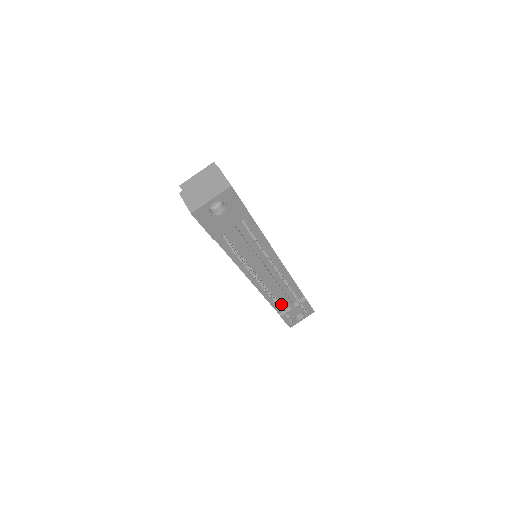
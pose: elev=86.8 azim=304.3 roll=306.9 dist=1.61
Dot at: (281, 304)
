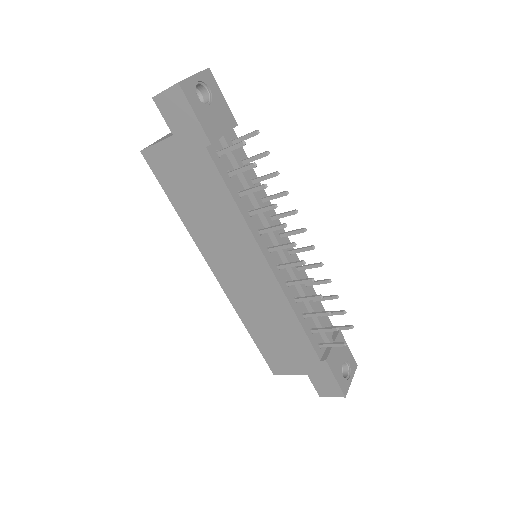
Dot at: (316, 337)
